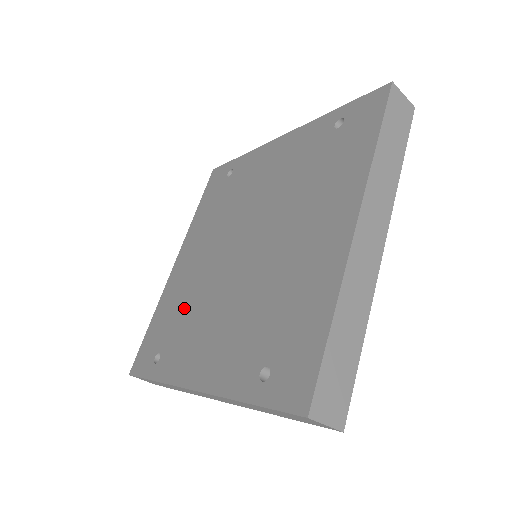
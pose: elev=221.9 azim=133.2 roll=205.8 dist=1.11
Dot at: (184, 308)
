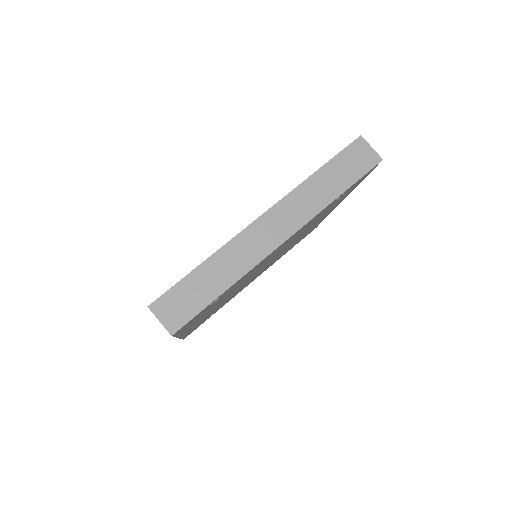
Dot at: occluded
